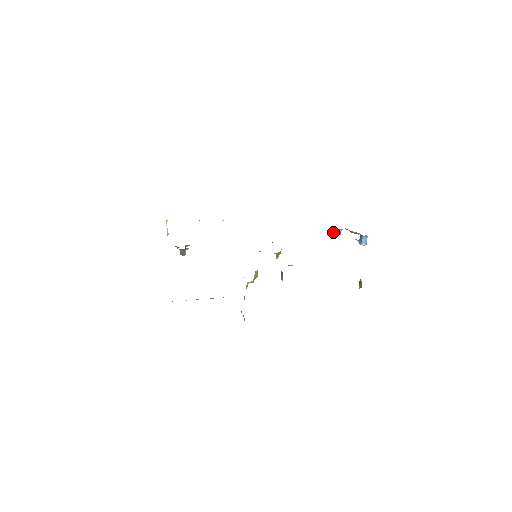
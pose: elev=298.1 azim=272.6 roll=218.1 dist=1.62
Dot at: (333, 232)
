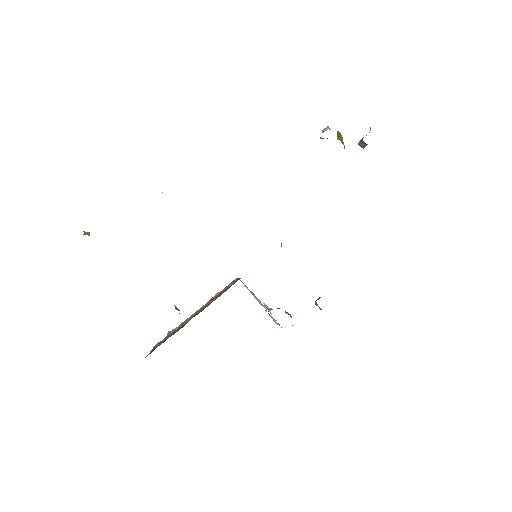
Dot at: (321, 138)
